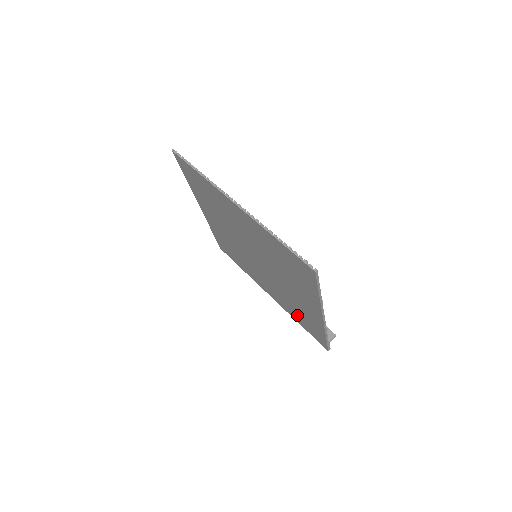
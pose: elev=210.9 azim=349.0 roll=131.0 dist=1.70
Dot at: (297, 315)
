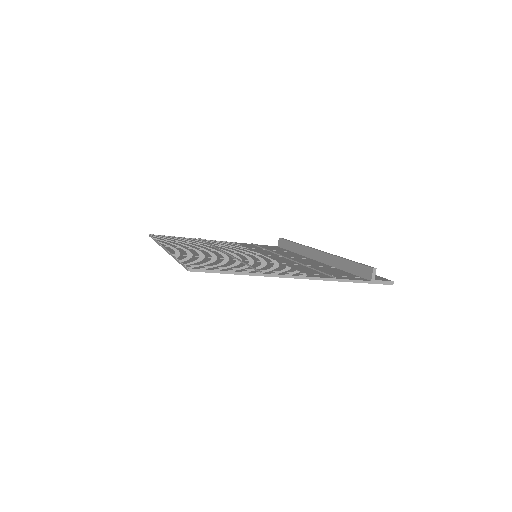
Dot at: occluded
